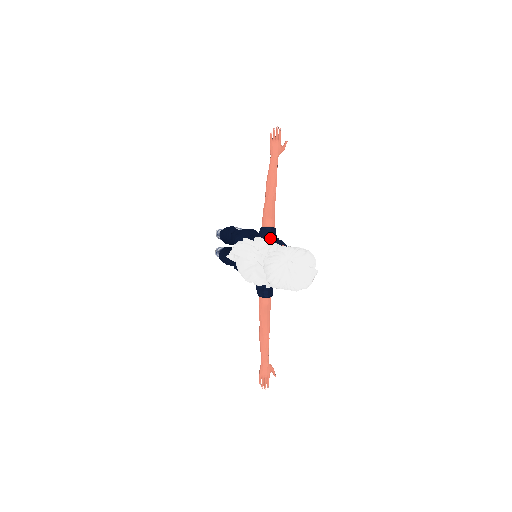
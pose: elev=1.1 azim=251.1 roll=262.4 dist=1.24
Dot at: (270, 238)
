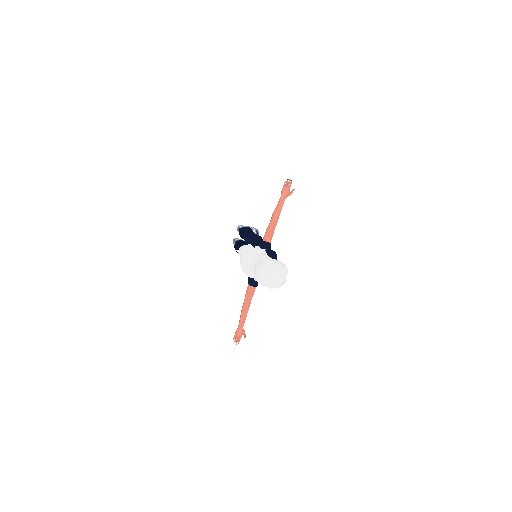
Dot at: (265, 249)
